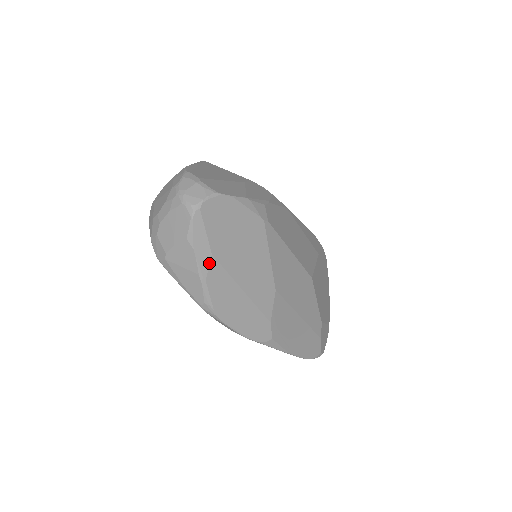
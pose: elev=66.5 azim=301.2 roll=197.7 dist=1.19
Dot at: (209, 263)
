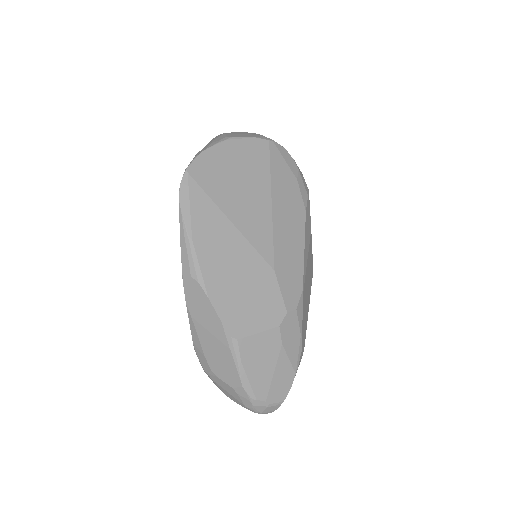
Dot at: occluded
